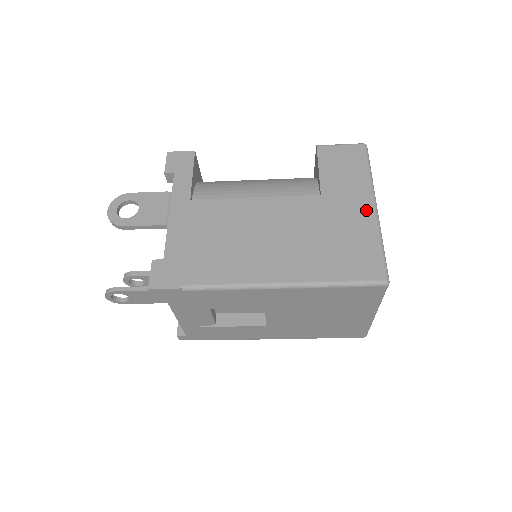
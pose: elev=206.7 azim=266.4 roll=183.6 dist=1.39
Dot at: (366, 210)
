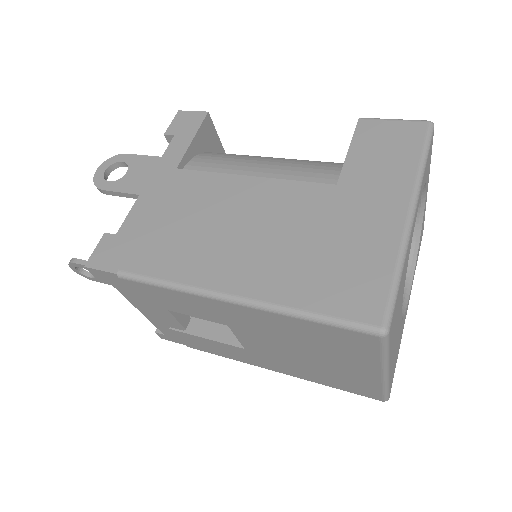
Dot at: (393, 216)
